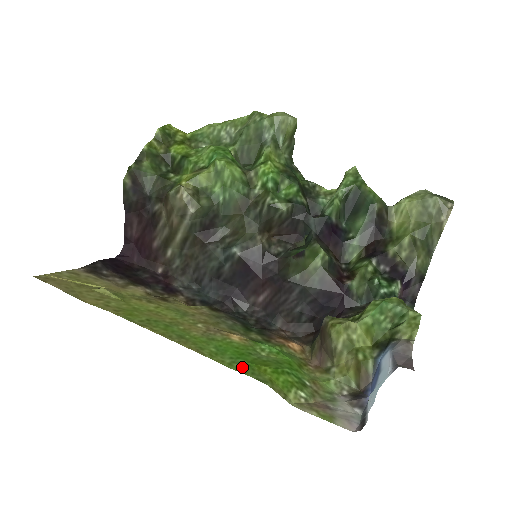
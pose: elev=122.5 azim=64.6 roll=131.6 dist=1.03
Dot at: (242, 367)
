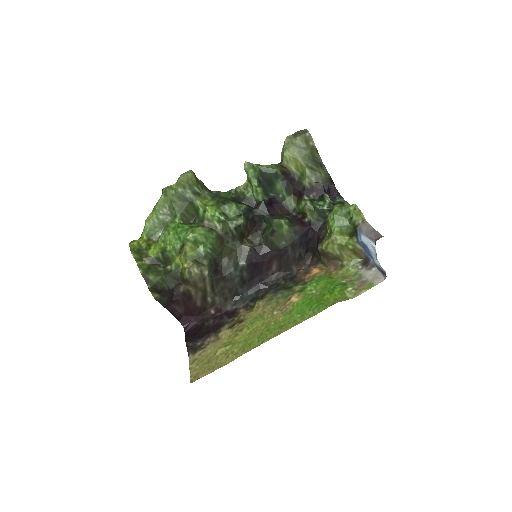
Dot at: (319, 308)
